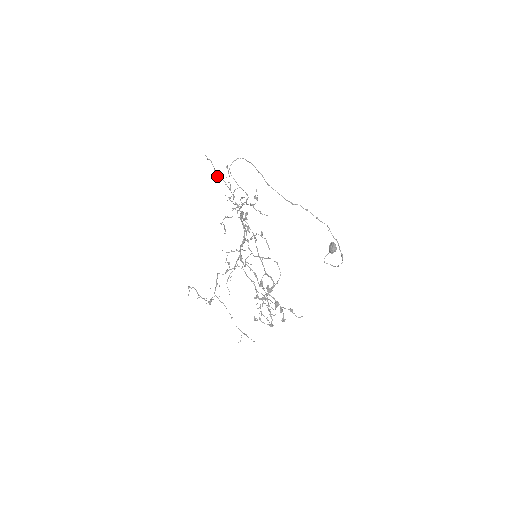
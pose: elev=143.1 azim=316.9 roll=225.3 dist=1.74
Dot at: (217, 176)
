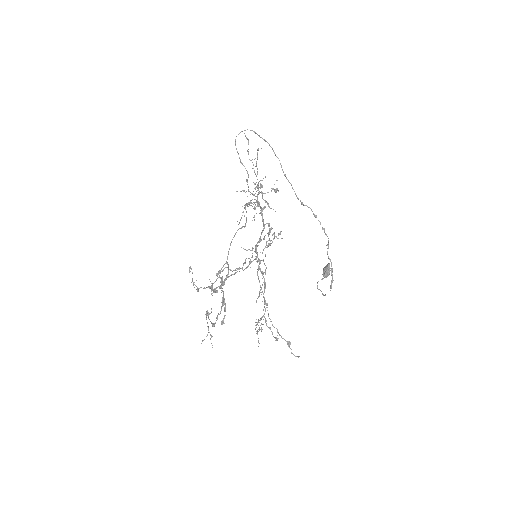
Dot at: occluded
